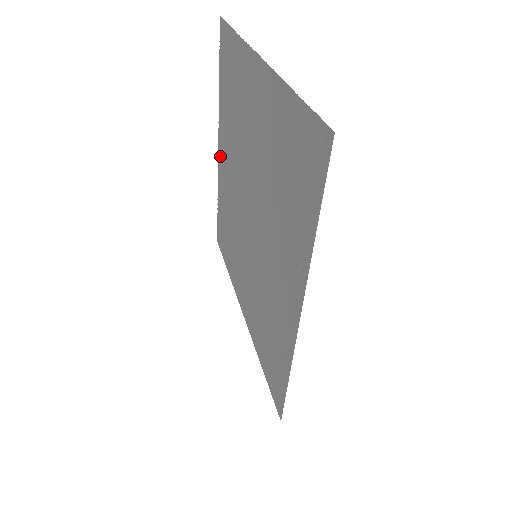
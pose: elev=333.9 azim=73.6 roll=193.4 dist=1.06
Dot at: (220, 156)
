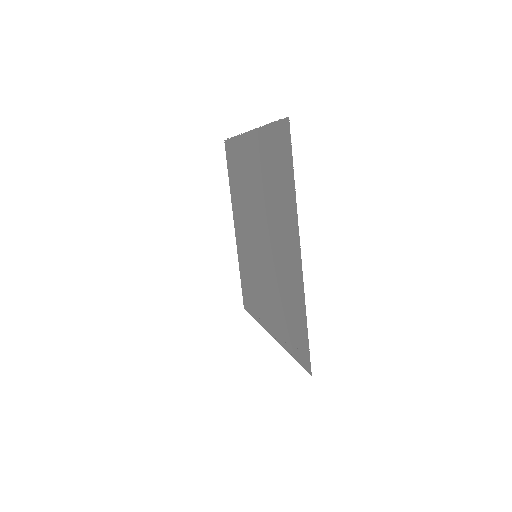
Dot at: (249, 142)
